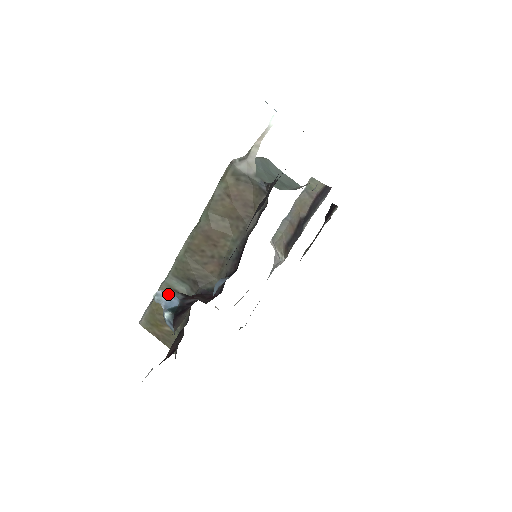
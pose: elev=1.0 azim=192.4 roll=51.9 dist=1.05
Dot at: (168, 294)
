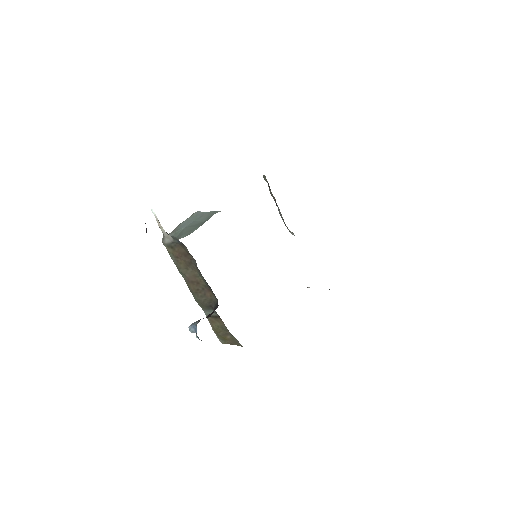
Dot at: (192, 326)
